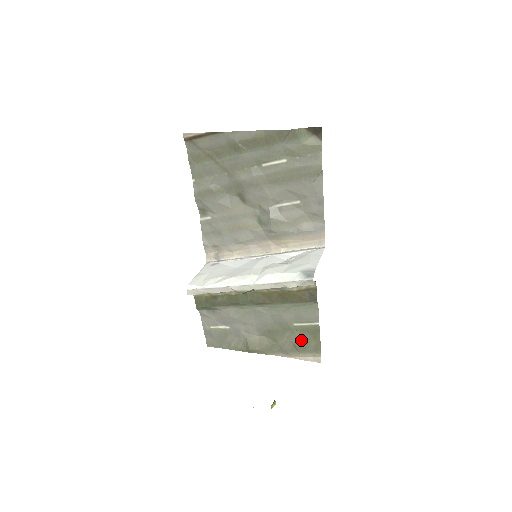
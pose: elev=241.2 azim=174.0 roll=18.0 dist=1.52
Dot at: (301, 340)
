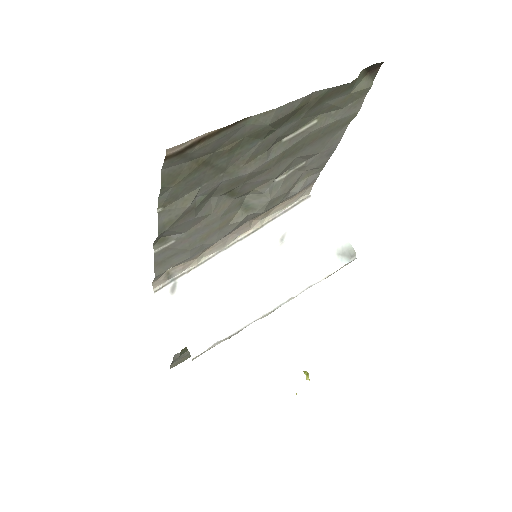
Dot at: occluded
